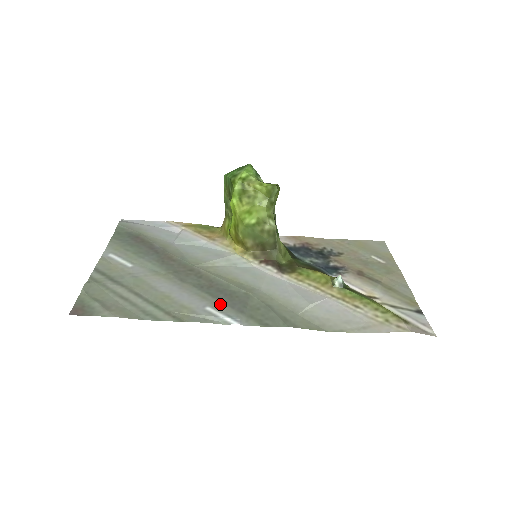
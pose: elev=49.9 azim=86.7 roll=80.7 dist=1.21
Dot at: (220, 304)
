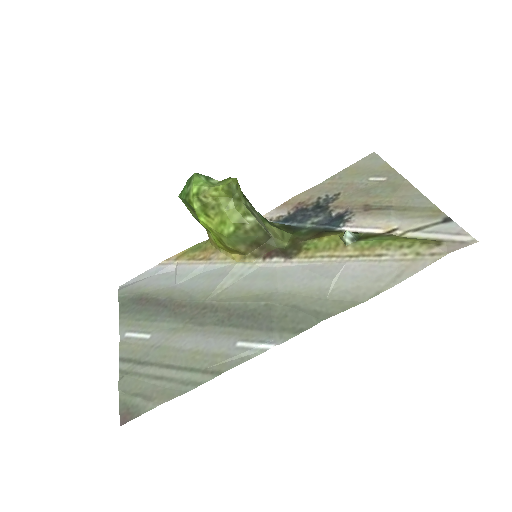
Dot at: (247, 332)
